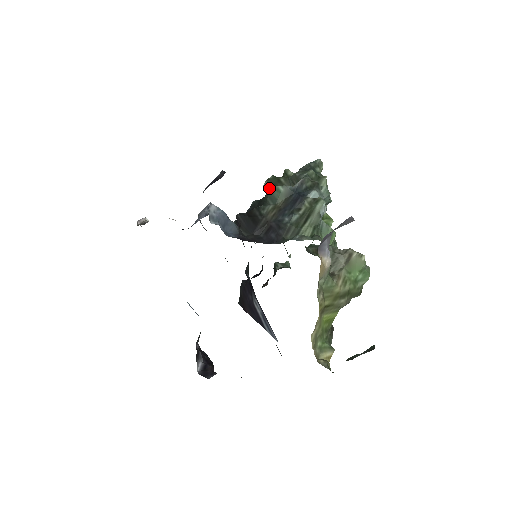
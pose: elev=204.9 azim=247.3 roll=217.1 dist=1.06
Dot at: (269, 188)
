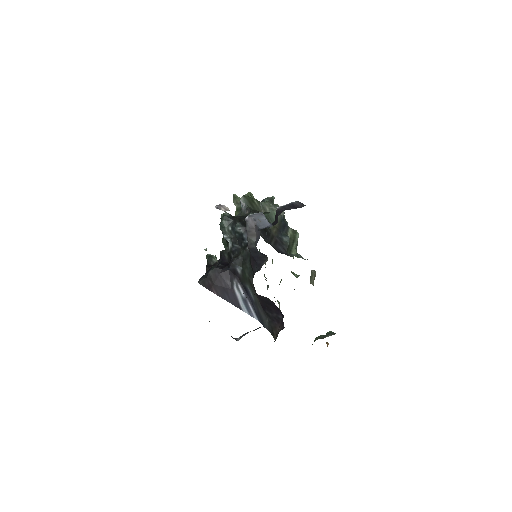
Dot at: (247, 203)
